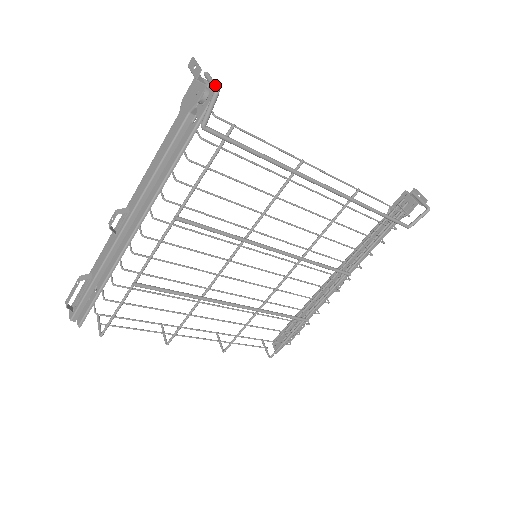
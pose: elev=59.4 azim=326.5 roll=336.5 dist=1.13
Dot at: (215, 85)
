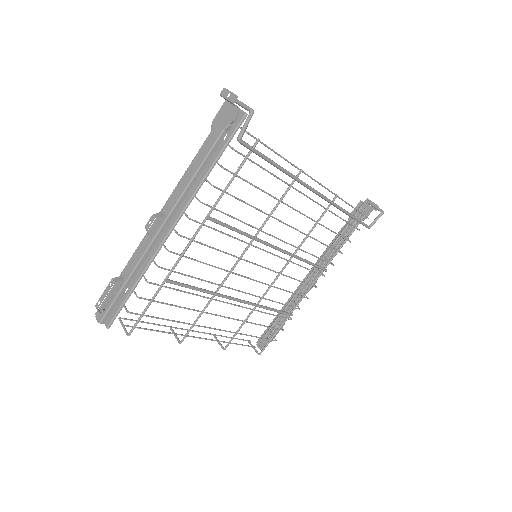
Dot at: occluded
